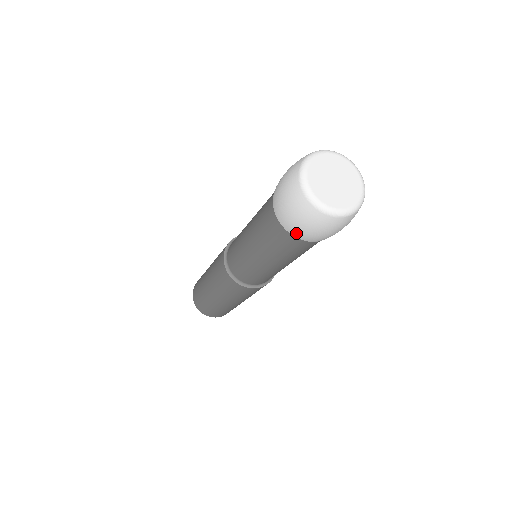
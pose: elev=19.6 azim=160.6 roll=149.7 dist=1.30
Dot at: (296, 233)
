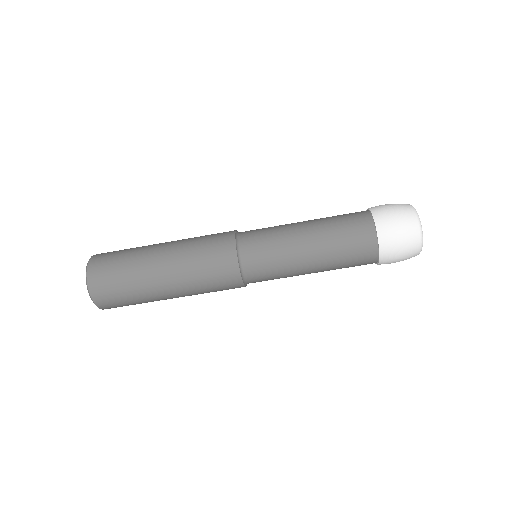
Dot at: (385, 241)
